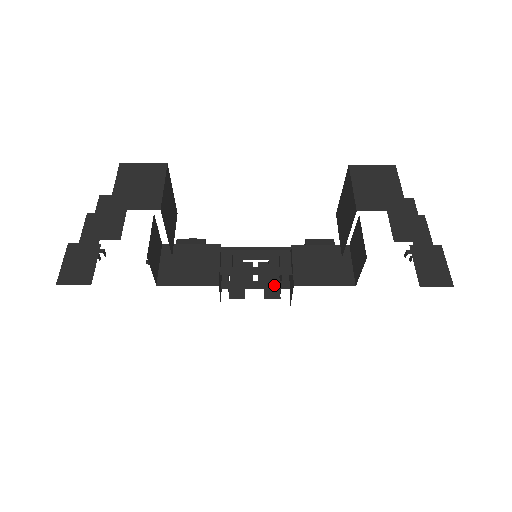
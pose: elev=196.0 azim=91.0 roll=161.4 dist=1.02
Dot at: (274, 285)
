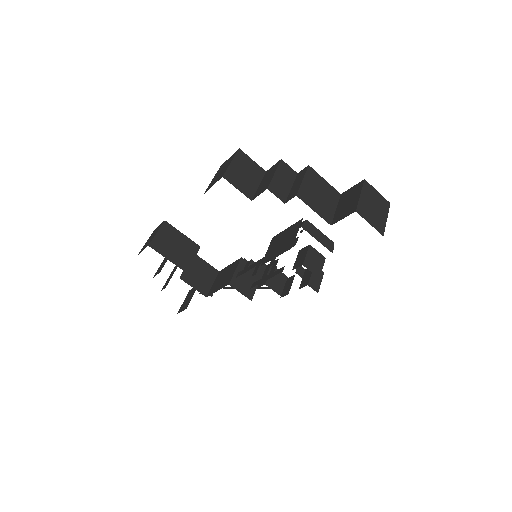
Dot at: (276, 273)
